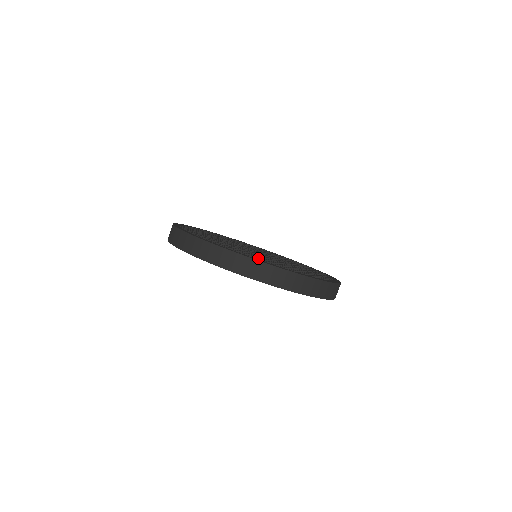
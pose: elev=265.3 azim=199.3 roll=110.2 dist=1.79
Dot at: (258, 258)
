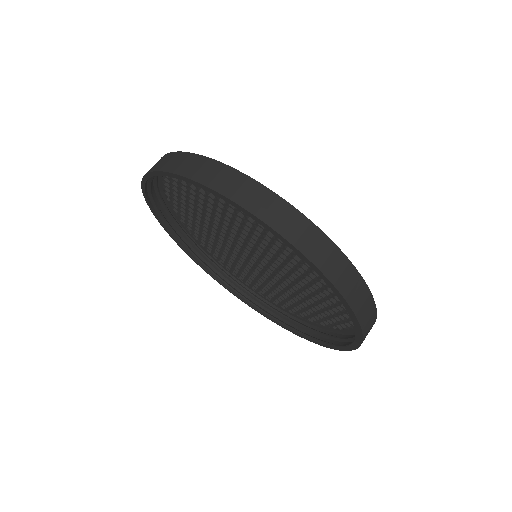
Dot at: occluded
